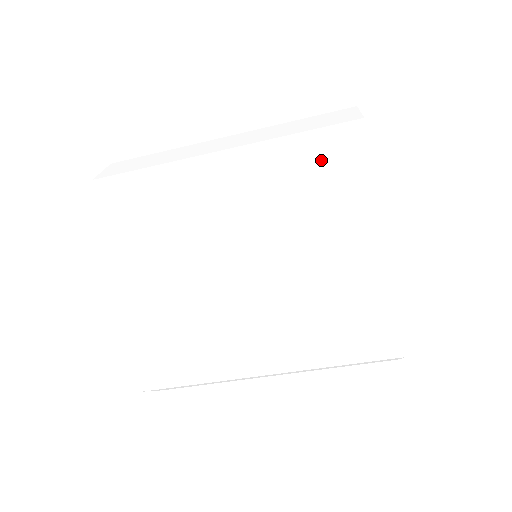
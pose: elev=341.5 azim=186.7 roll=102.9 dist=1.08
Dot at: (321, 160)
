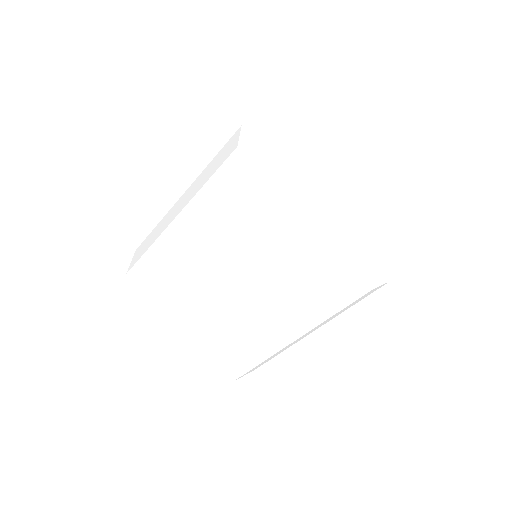
Dot at: (276, 275)
